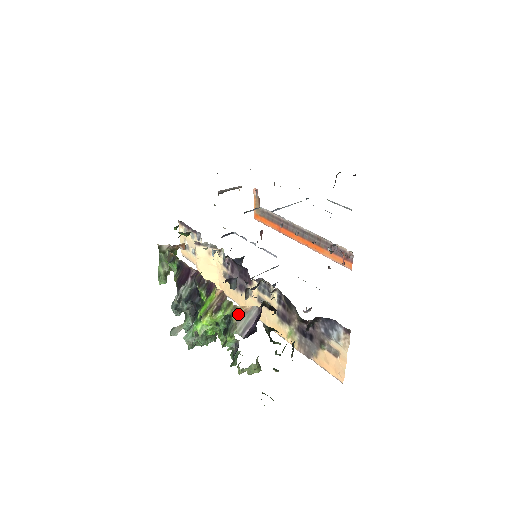
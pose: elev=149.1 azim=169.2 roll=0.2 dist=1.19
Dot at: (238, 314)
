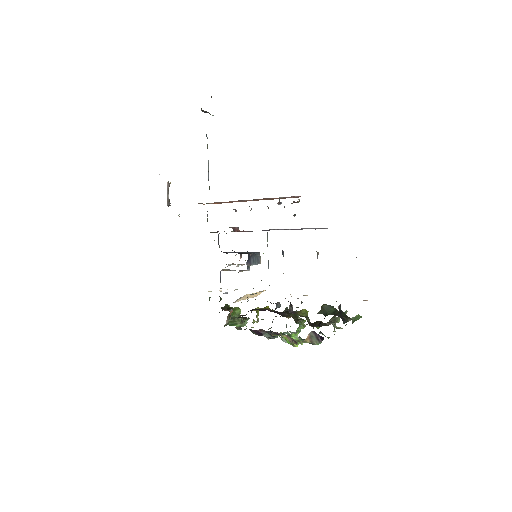
Dot at: (308, 341)
